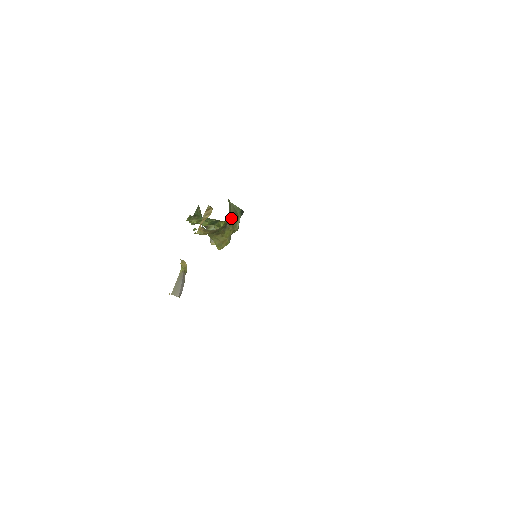
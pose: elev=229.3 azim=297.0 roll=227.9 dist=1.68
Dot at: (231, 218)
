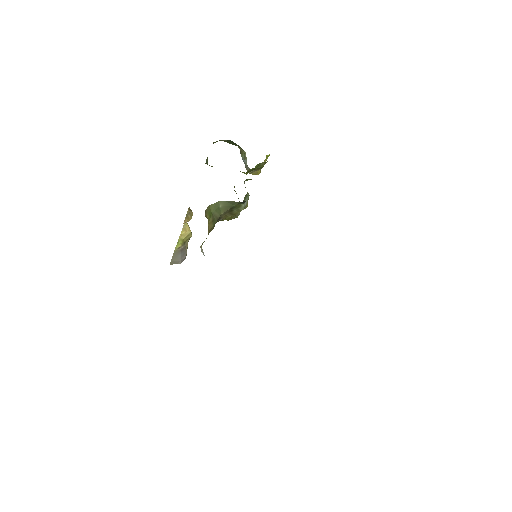
Dot at: (225, 213)
